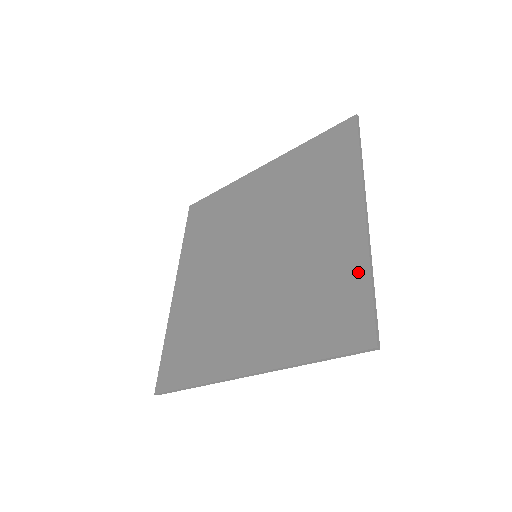
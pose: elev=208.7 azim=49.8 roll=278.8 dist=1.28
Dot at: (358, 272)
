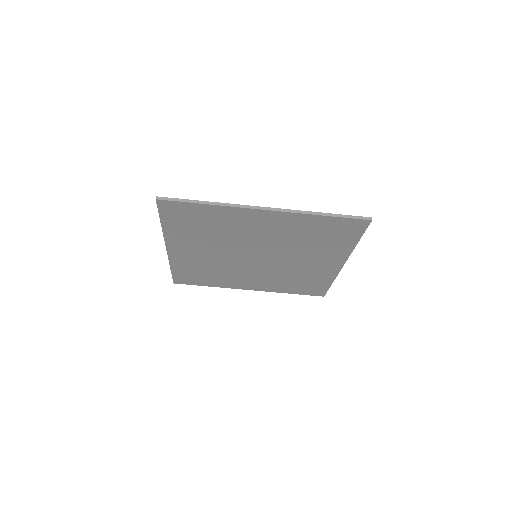
Dot at: (348, 243)
